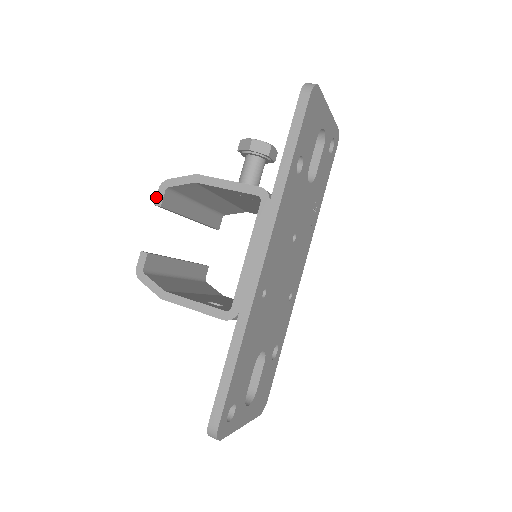
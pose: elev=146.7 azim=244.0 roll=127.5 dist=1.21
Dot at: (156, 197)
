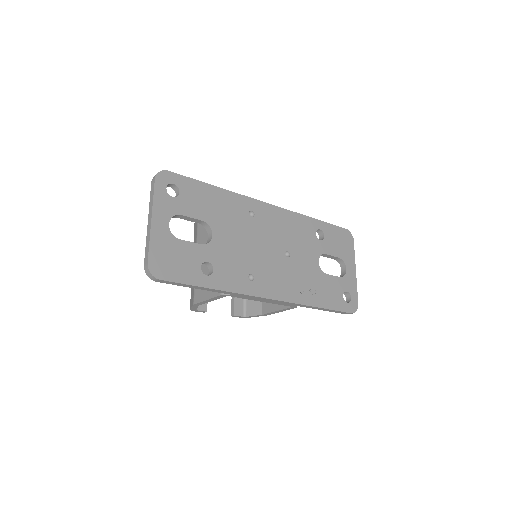
Dot at: occluded
